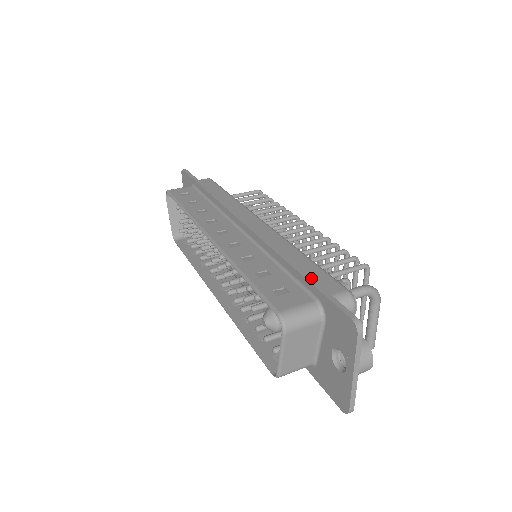
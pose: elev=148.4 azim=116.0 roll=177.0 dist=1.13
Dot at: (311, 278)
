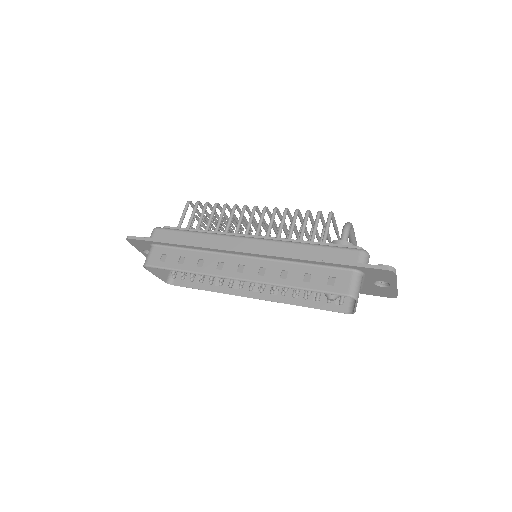
Dot at: (340, 261)
